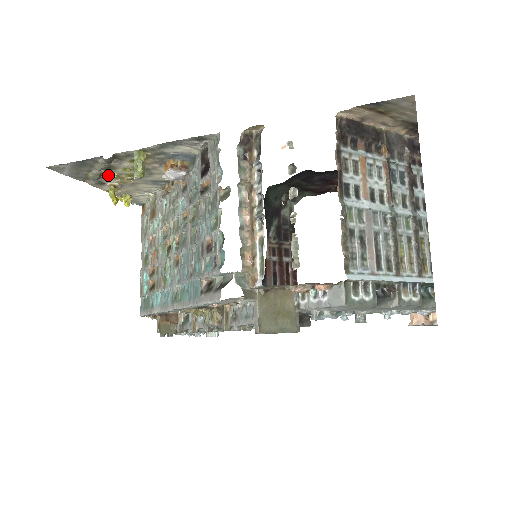
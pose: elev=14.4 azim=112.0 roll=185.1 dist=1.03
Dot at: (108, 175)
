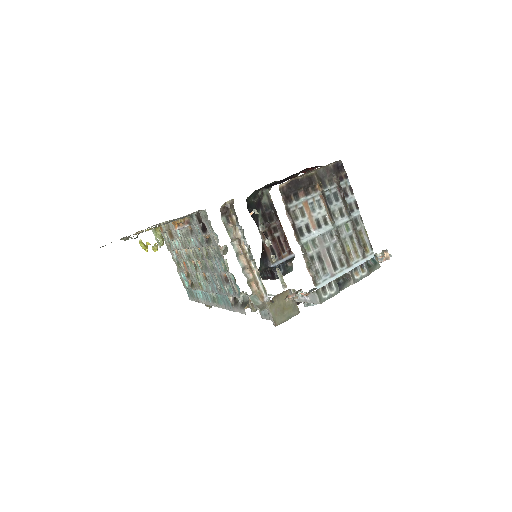
Dot at: occluded
